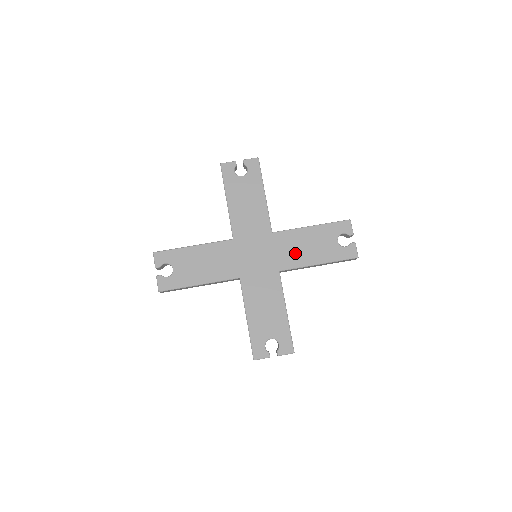
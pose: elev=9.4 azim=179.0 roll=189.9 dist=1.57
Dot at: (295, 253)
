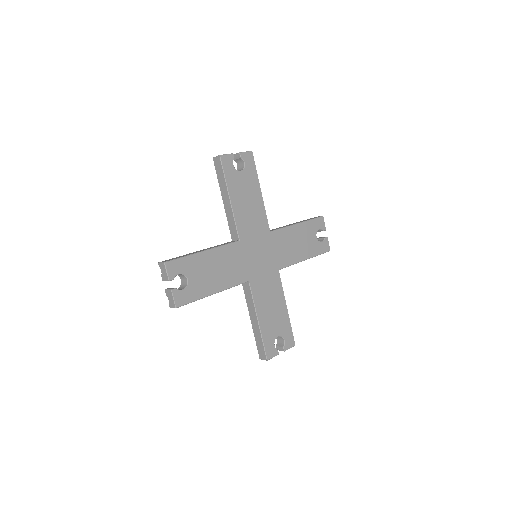
Dot at: (289, 251)
